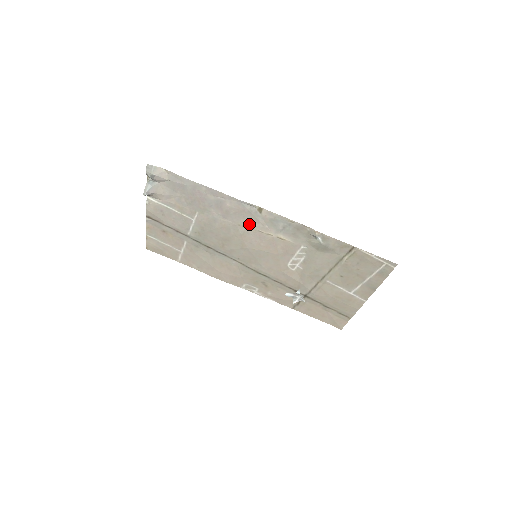
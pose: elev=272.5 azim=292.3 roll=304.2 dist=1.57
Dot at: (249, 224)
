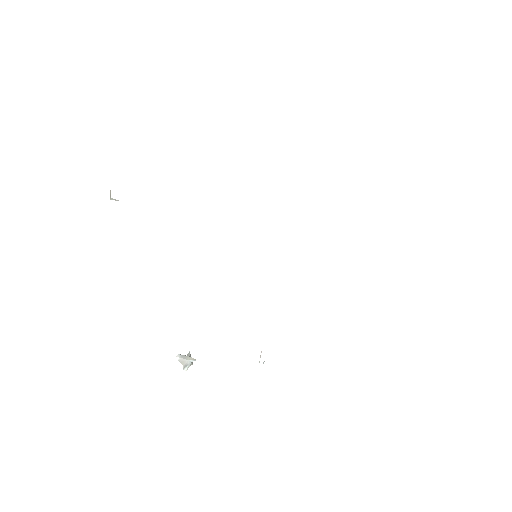
Dot at: occluded
